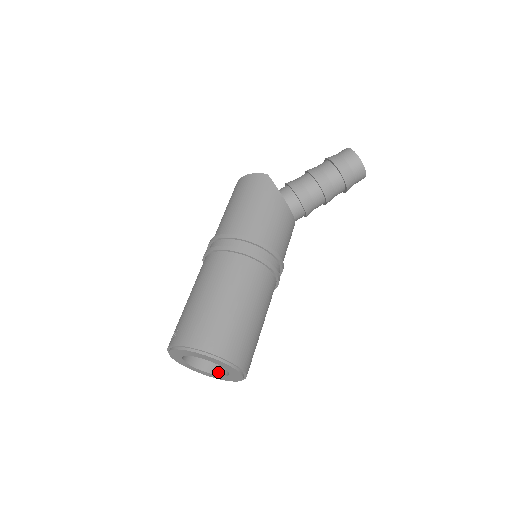
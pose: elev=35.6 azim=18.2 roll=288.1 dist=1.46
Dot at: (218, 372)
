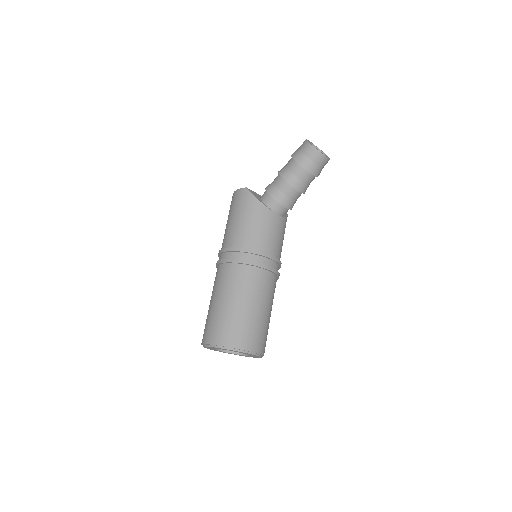
Dot at: occluded
